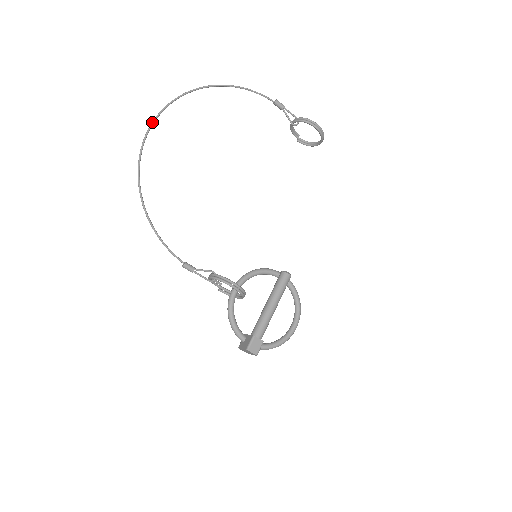
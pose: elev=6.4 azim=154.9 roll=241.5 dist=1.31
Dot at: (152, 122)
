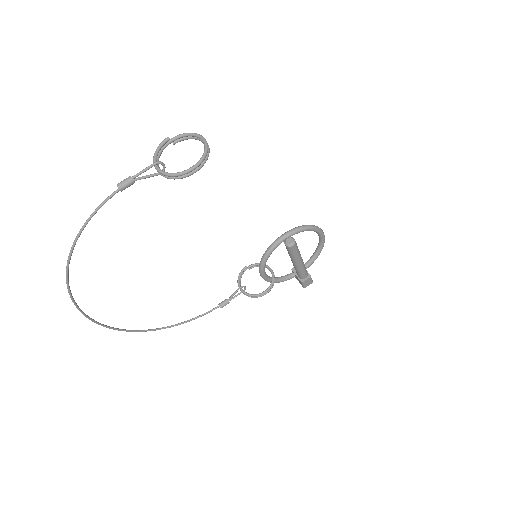
Dot at: occluded
